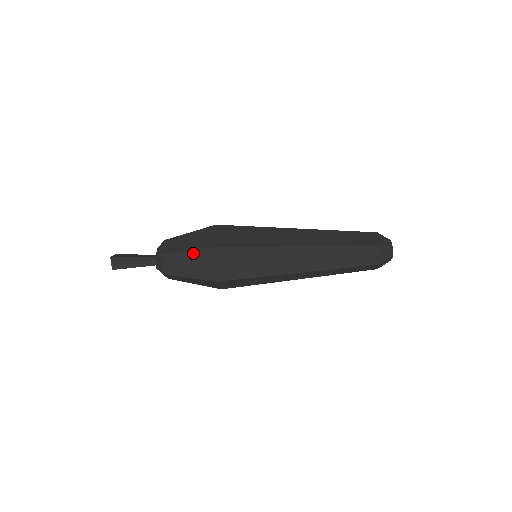
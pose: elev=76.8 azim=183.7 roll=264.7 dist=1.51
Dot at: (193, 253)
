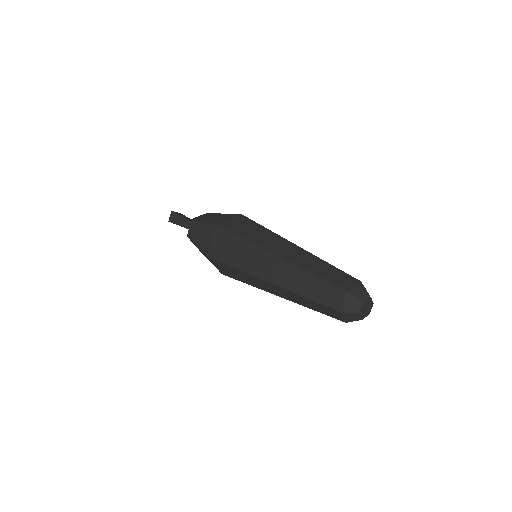
Dot at: (206, 225)
